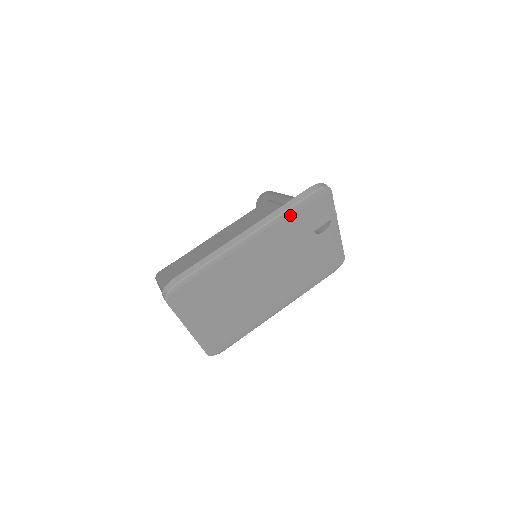
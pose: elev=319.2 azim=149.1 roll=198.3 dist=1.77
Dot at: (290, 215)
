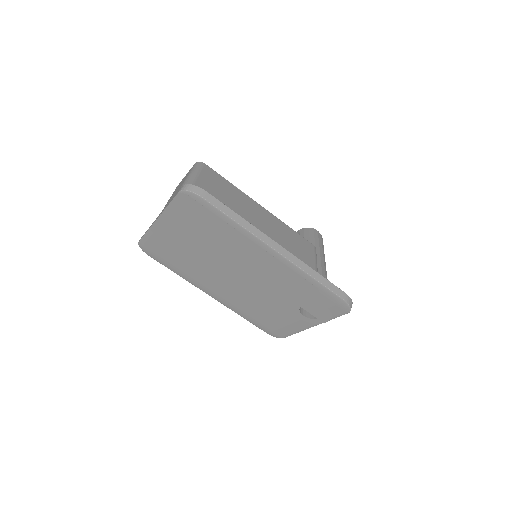
Dot at: (311, 283)
